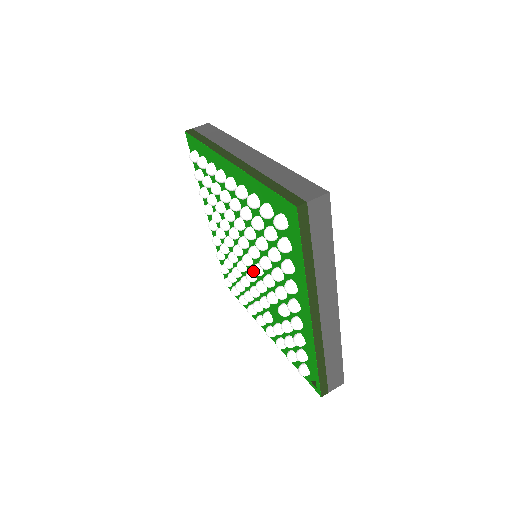
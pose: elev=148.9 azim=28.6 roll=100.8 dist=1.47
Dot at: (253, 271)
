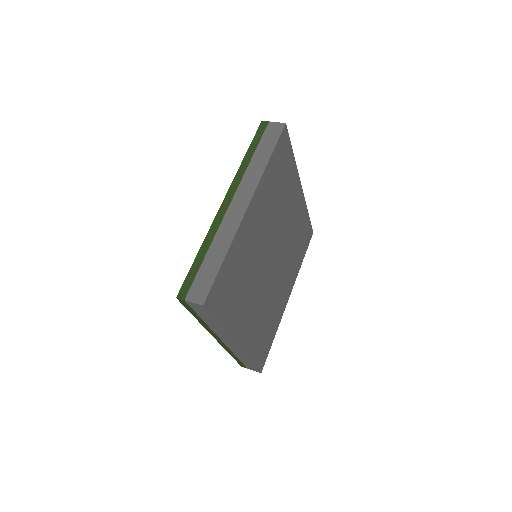
Dot at: occluded
